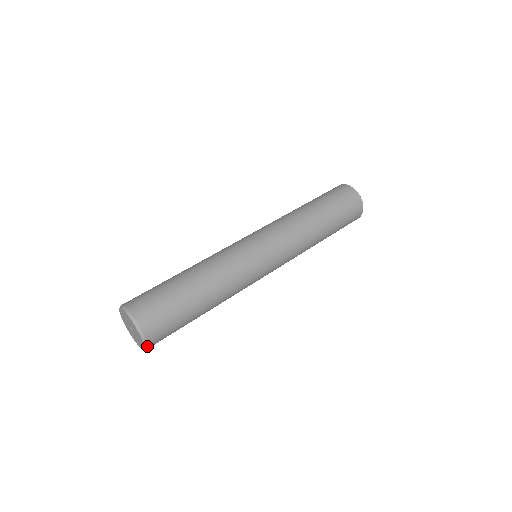
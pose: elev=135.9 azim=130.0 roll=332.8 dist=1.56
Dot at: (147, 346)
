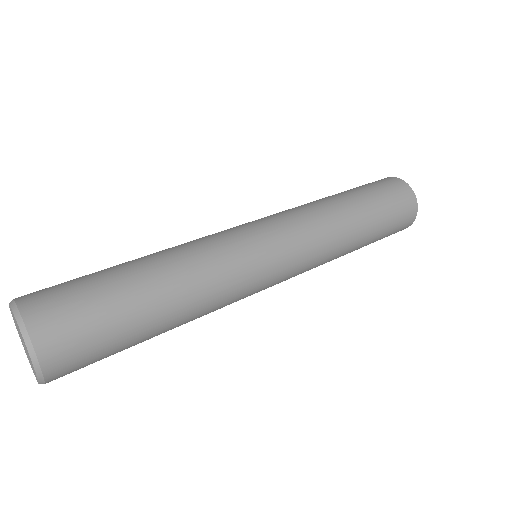
Dot at: (38, 361)
